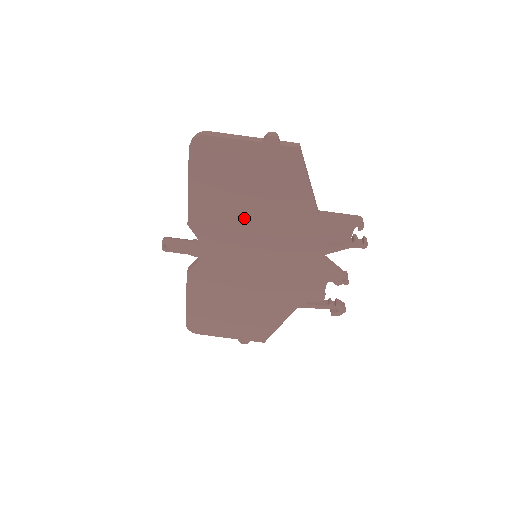
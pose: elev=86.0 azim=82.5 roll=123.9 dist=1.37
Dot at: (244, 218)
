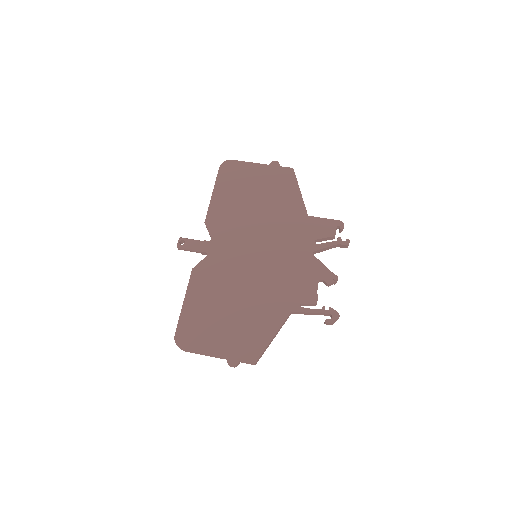
Dot at: (250, 217)
